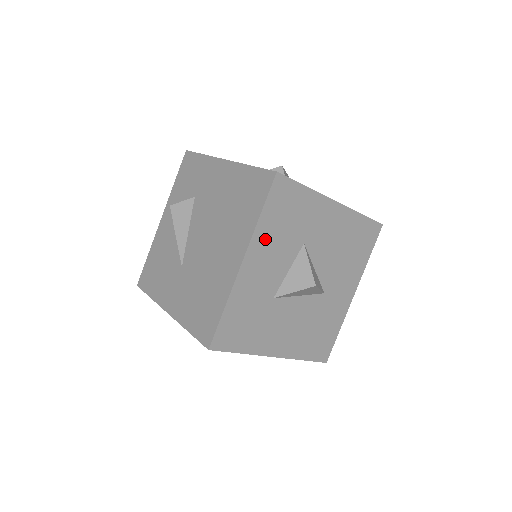
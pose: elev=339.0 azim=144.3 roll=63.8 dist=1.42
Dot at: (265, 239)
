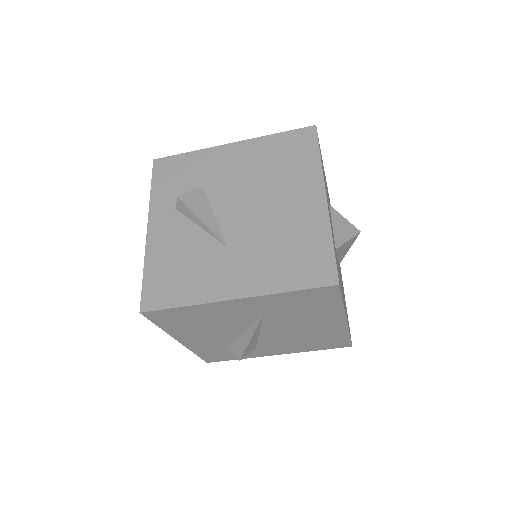
Dot at: occluded
